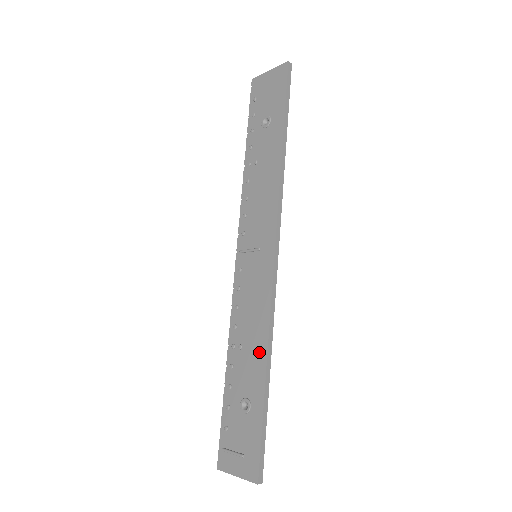
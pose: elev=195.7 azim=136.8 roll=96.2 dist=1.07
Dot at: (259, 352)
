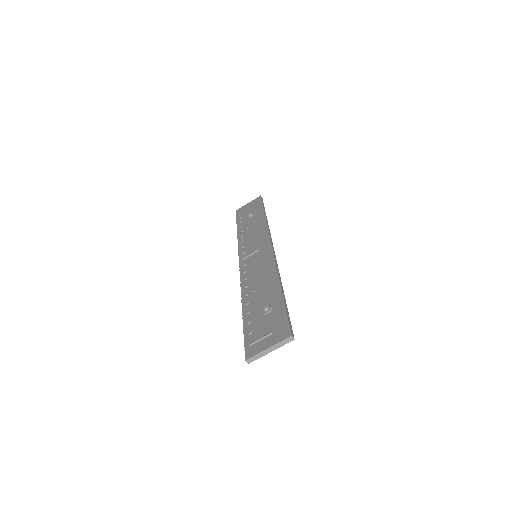
Dot at: (272, 282)
